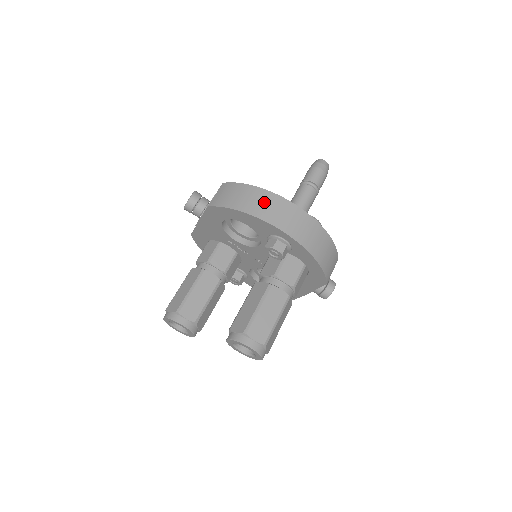
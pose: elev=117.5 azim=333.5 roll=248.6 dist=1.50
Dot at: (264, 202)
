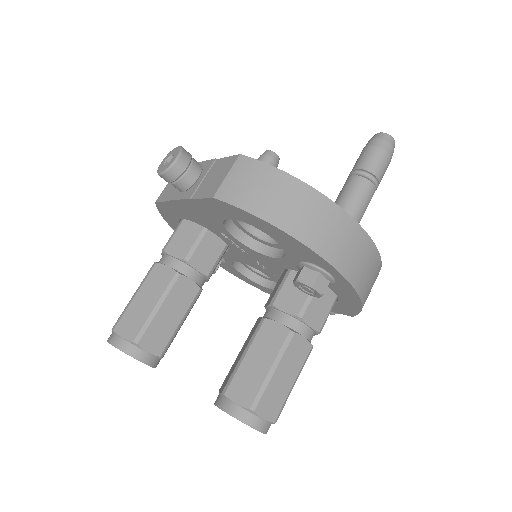
Dot at: (315, 215)
